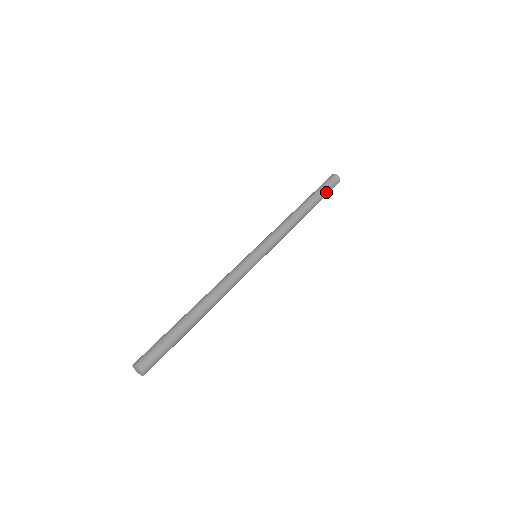
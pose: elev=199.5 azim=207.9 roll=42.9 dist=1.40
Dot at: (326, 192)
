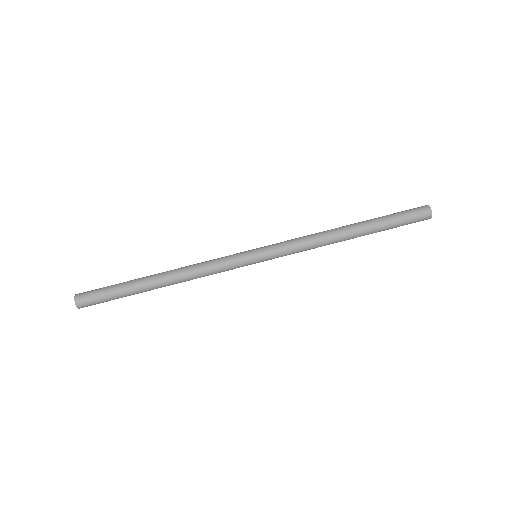
Dot at: (397, 220)
